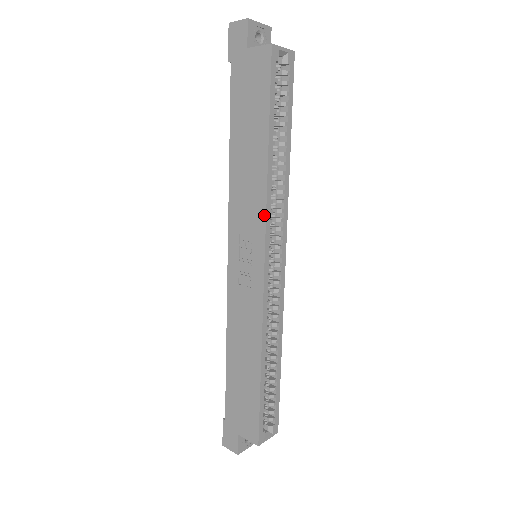
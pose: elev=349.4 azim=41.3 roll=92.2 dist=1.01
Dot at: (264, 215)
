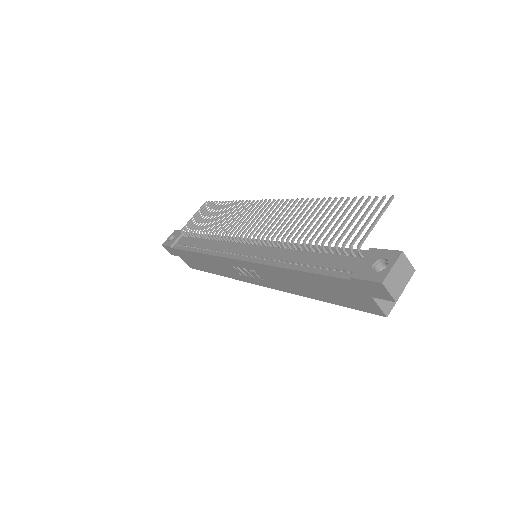
Dot at: (282, 290)
